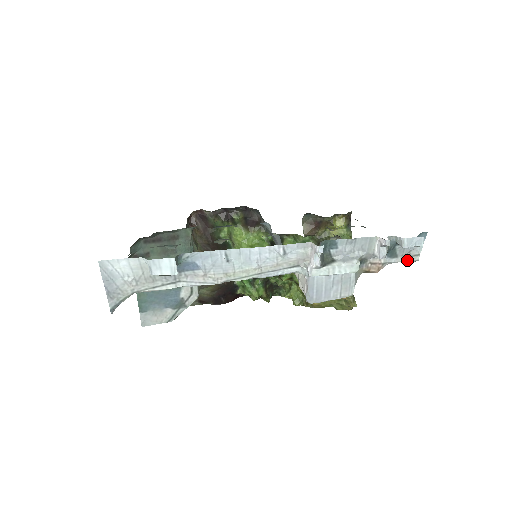
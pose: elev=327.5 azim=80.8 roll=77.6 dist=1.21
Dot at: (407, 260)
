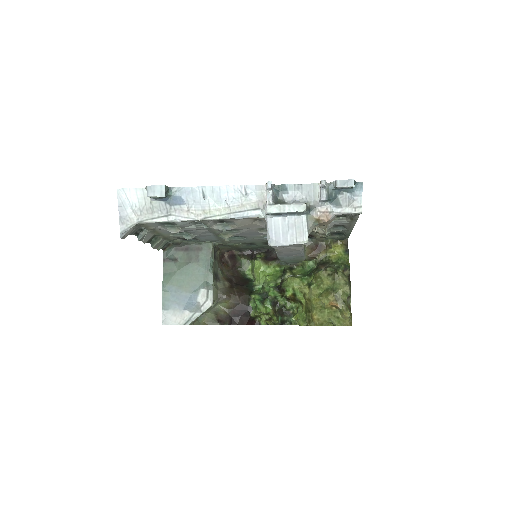
Dot at: (352, 211)
